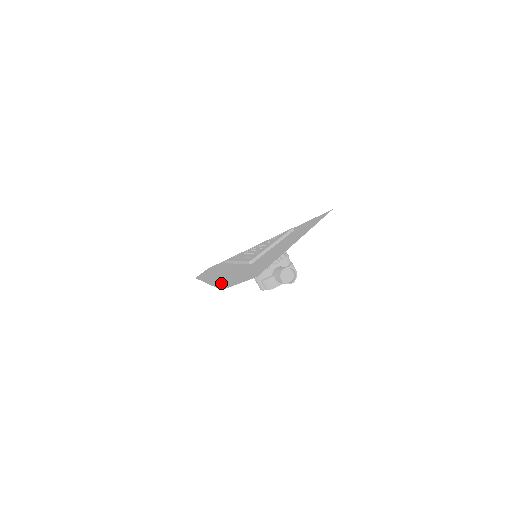
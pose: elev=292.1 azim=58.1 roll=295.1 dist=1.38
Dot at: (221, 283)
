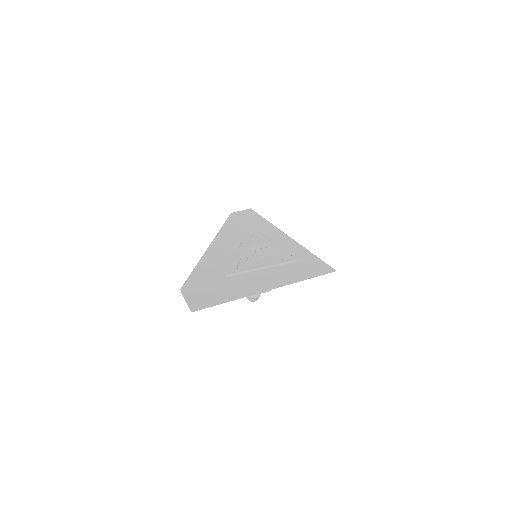
Dot at: (197, 273)
